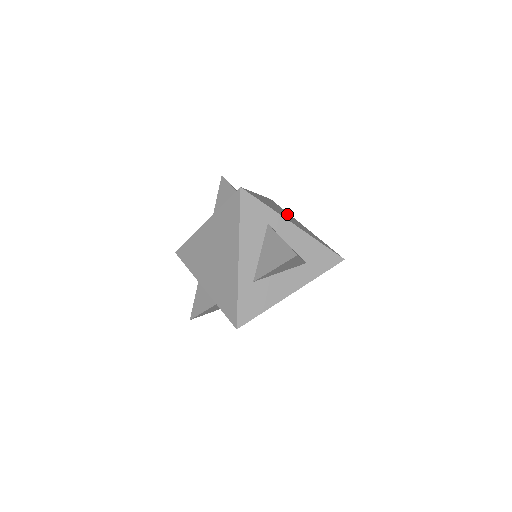
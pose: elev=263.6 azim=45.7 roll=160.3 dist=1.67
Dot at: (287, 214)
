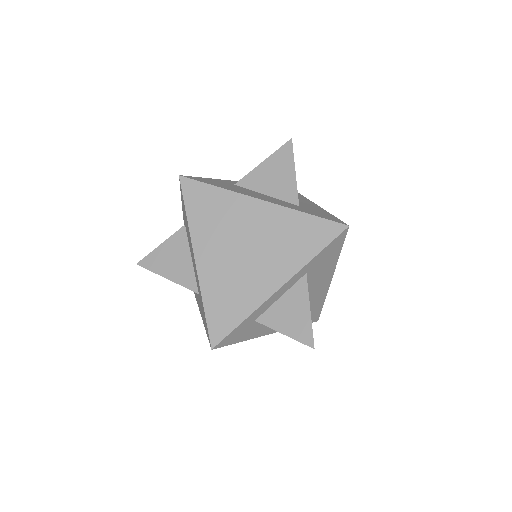
Dot at: occluded
